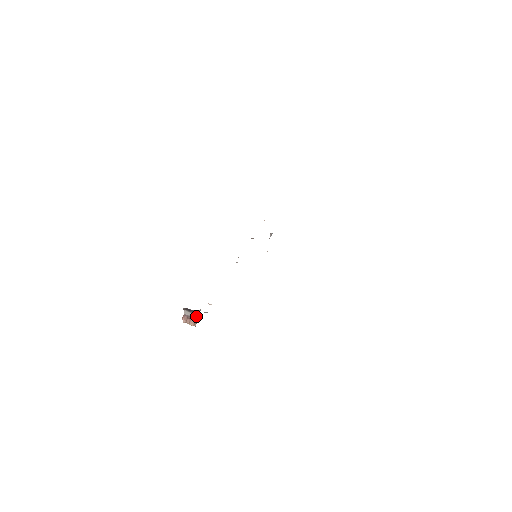
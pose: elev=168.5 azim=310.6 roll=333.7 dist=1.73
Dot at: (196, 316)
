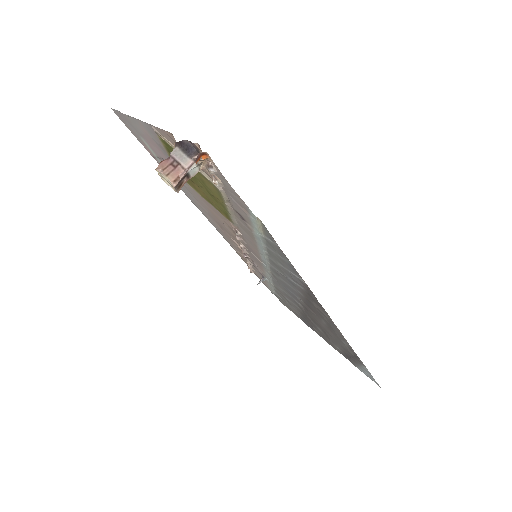
Dot at: (191, 165)
